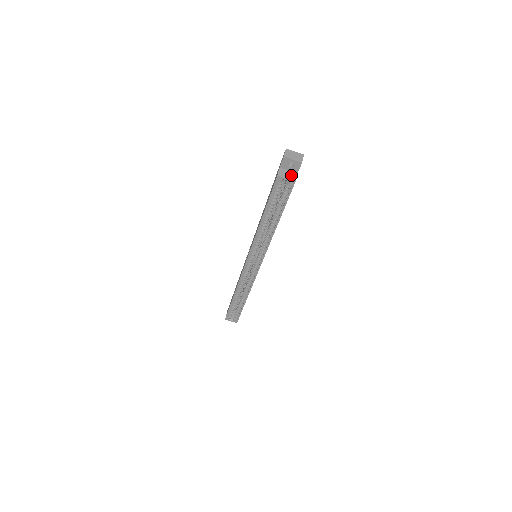
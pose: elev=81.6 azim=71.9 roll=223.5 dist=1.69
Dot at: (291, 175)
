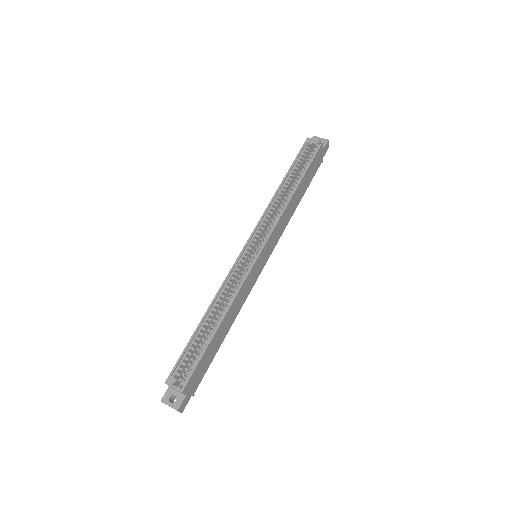
Dot at: (318, 144)
